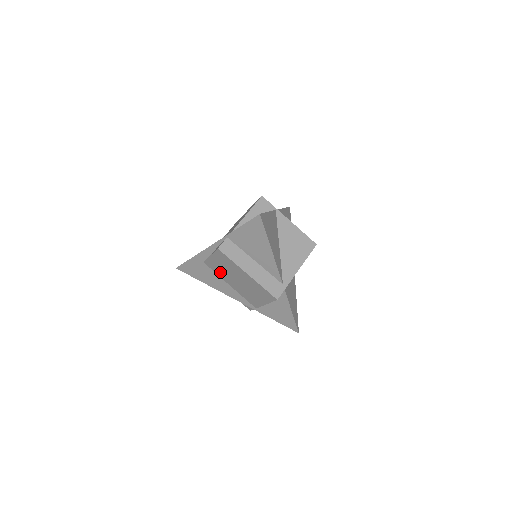
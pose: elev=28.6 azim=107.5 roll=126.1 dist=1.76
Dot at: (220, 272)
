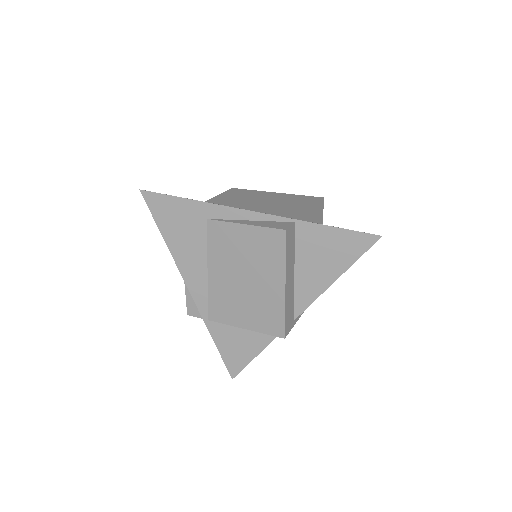
Dot at: (221, 249)
